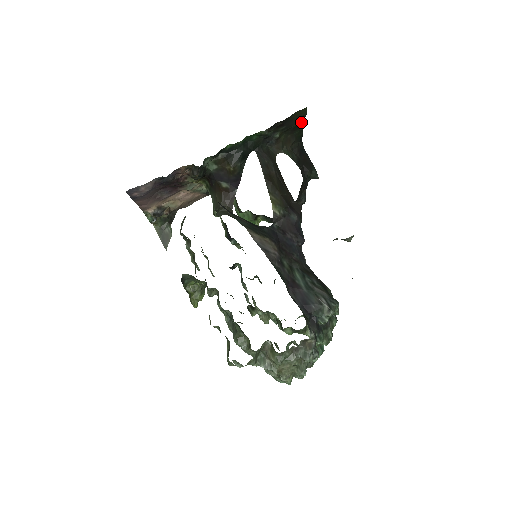
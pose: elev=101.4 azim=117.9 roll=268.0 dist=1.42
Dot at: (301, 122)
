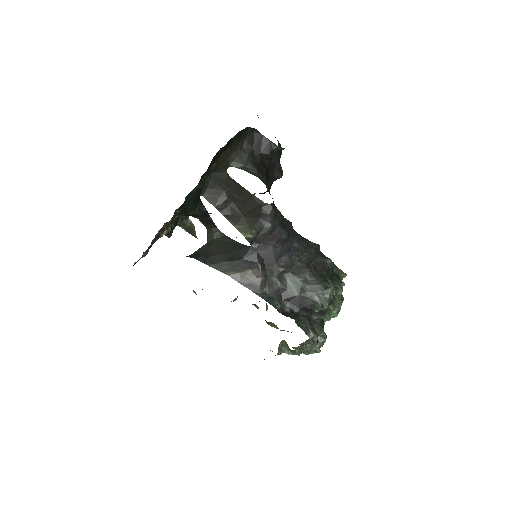
Dot at: (228, 141)
